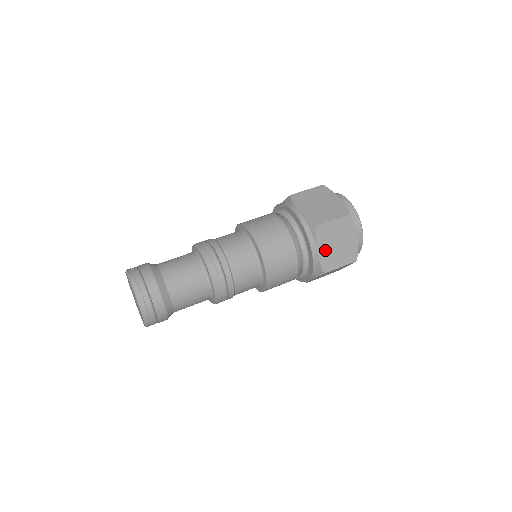
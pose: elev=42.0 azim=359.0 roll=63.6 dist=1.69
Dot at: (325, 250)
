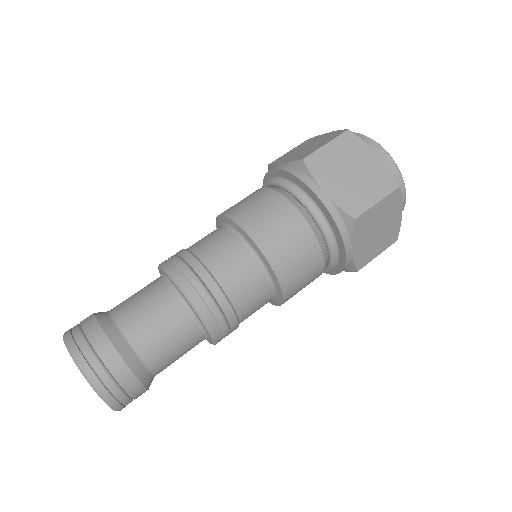
Dot at: (362, 244)
